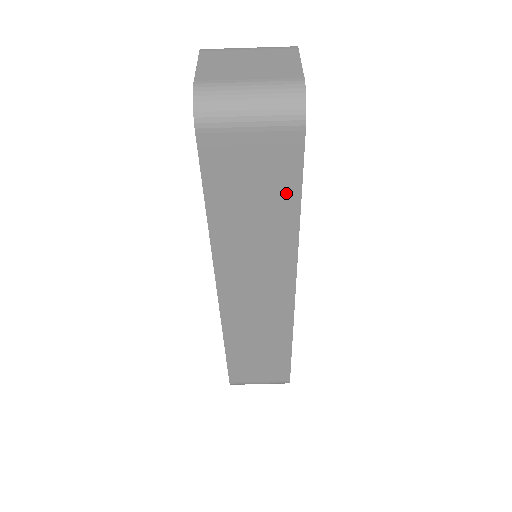
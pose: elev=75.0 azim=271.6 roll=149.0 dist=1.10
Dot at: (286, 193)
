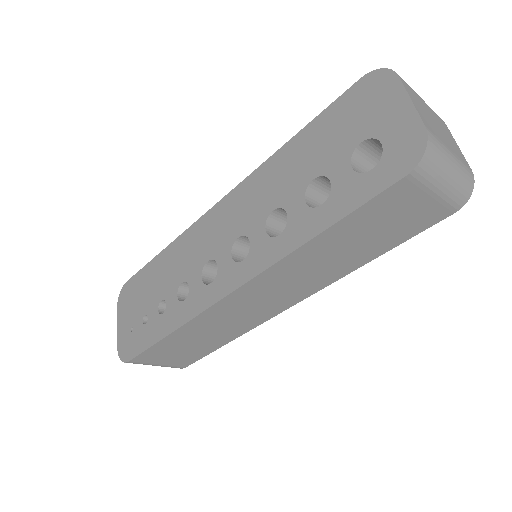
Dot at: (387, 244)
